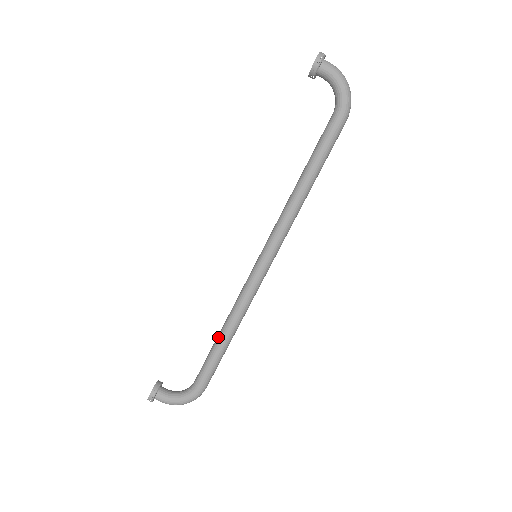
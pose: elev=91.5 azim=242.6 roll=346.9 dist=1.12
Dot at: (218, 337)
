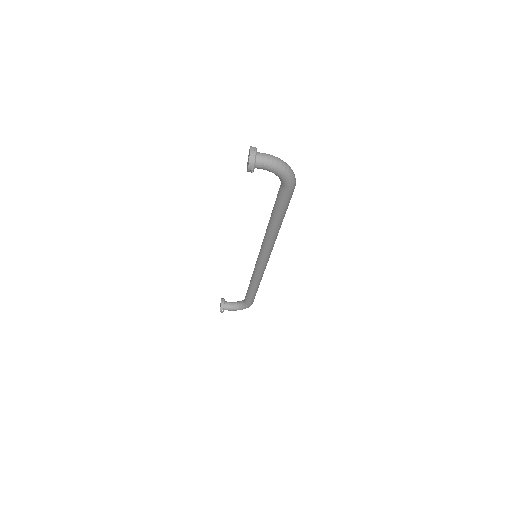
Dot at: (249, 288)
